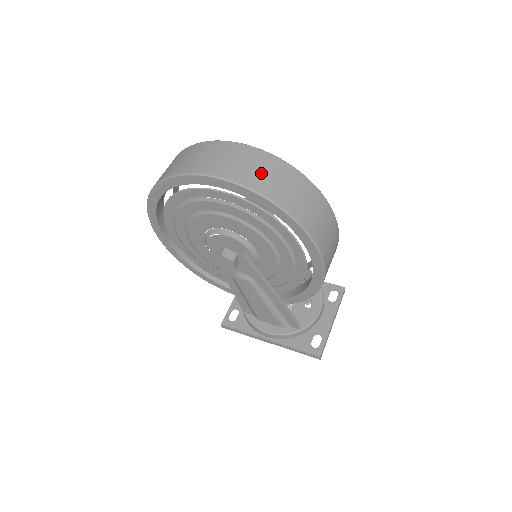
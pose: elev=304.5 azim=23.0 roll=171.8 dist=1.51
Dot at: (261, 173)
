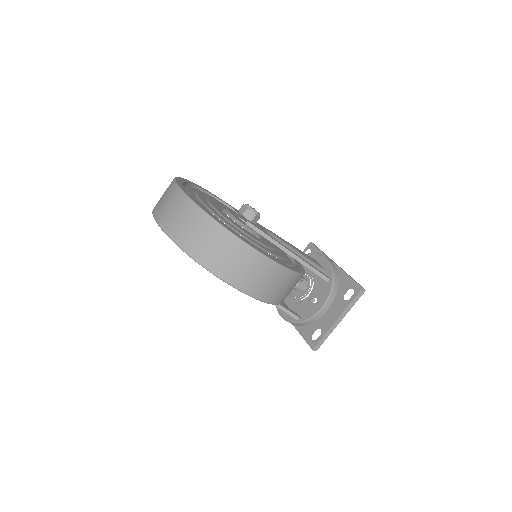
Dot at: (178, 220)
